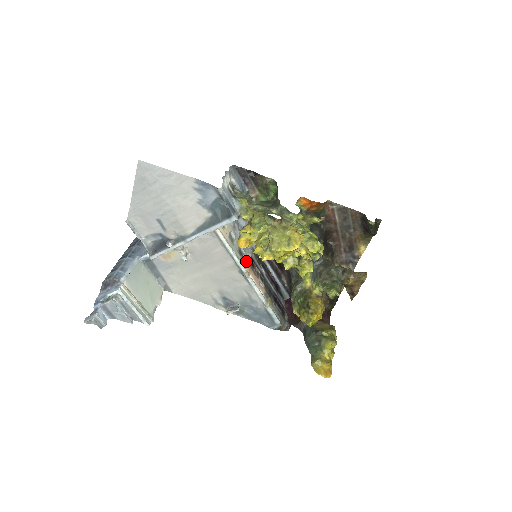
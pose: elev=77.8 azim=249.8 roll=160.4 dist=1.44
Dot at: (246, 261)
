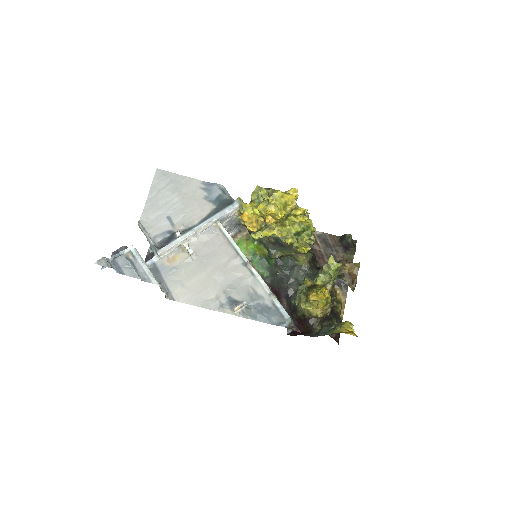
Dot at: occluded
